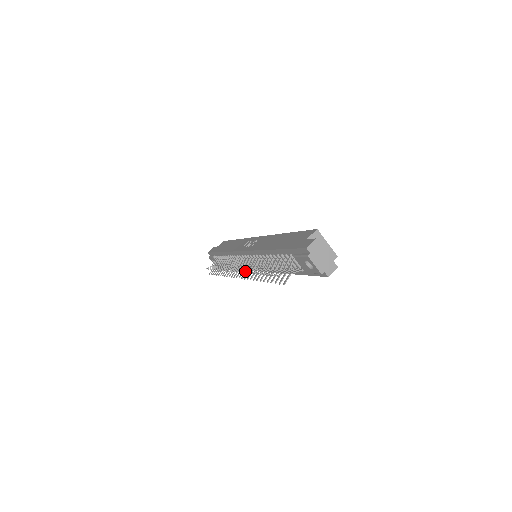
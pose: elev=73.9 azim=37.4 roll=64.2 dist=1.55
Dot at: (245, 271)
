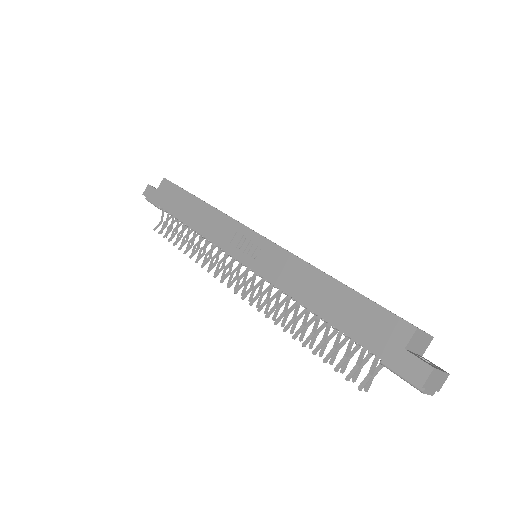
Dot at: (262, 308)
